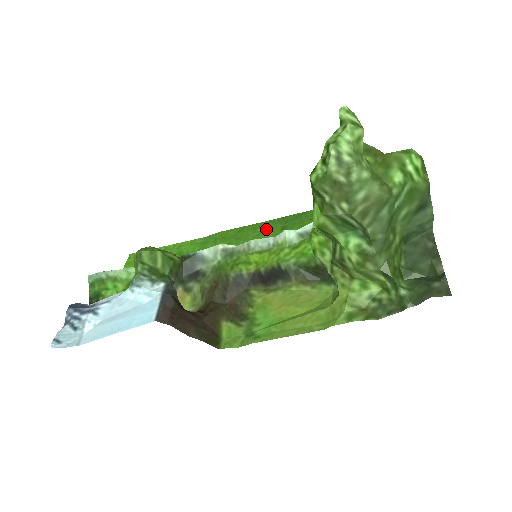
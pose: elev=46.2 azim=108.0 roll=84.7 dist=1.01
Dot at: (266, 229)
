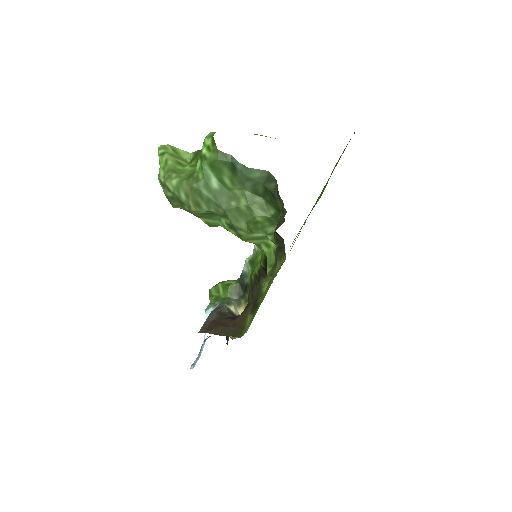
Dot at: occluded
